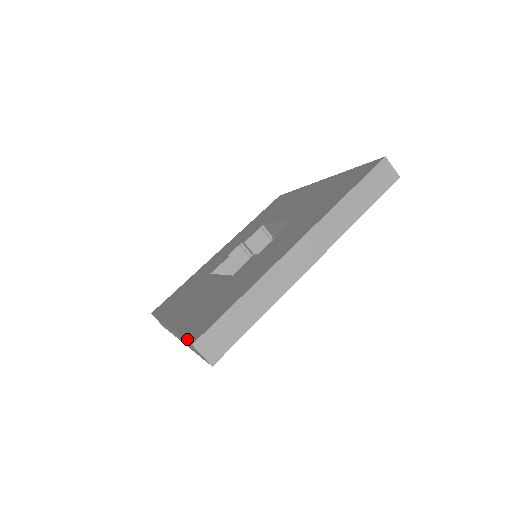
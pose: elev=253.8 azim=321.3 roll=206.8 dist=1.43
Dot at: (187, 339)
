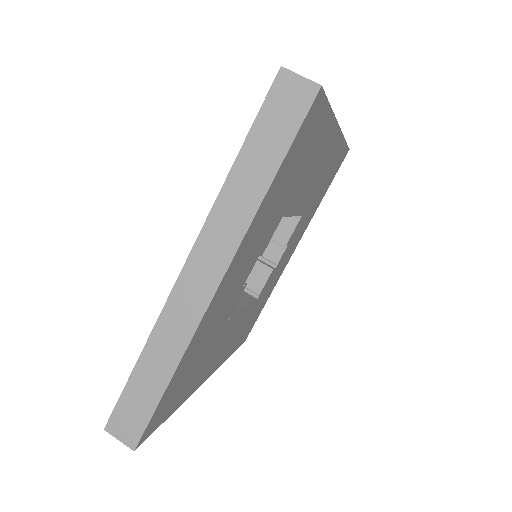
Dot at: occluded
